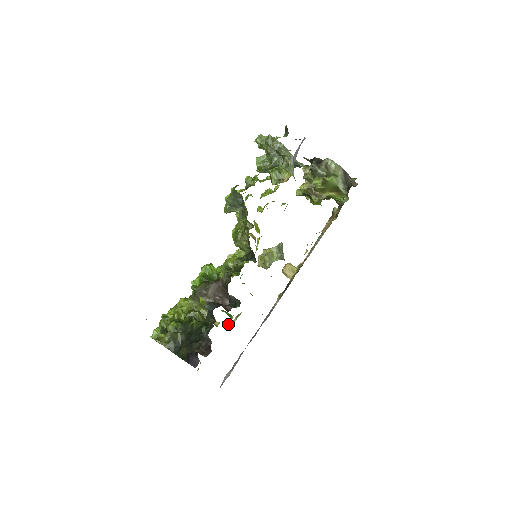
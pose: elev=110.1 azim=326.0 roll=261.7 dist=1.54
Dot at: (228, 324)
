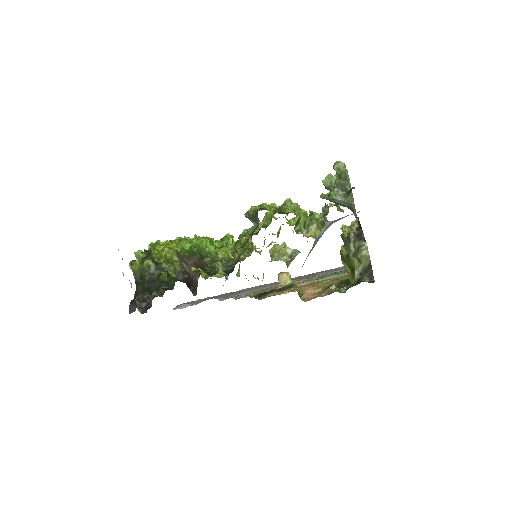
Dot at: occluded
